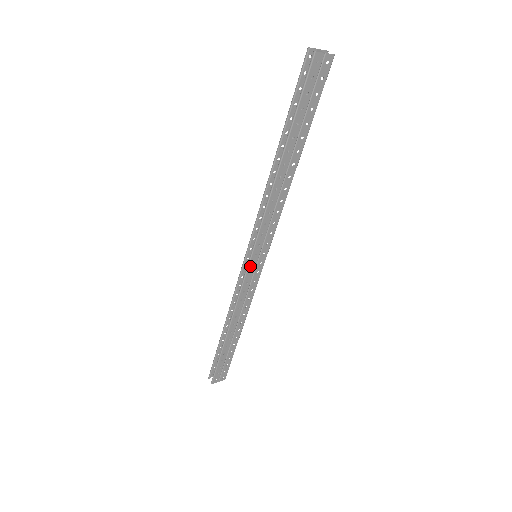
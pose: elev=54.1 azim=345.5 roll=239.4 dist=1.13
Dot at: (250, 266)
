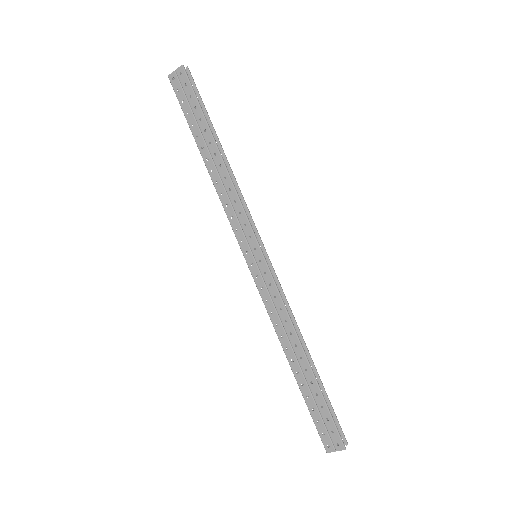
Dot at: (251, 267)
